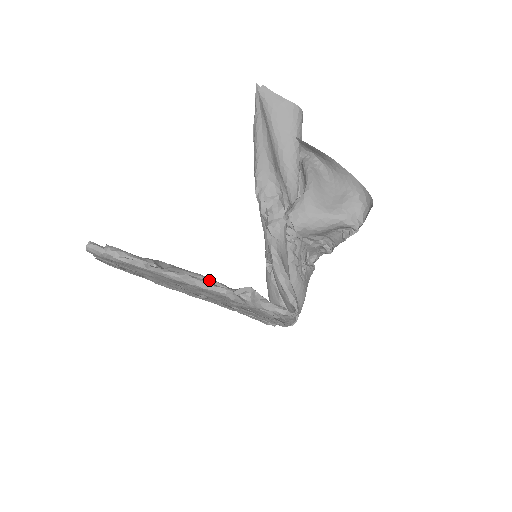
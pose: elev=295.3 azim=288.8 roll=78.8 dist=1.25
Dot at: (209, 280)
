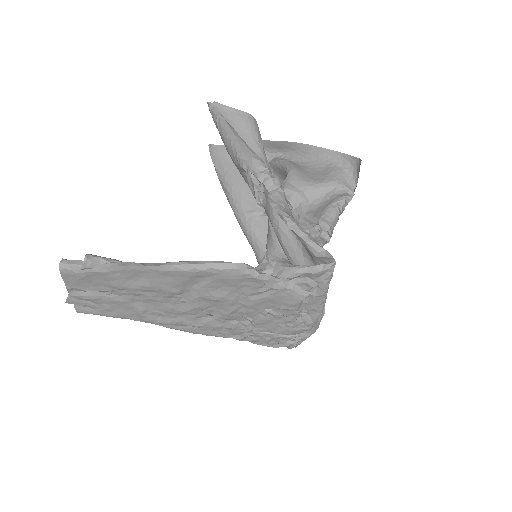
Dot at: occluded
